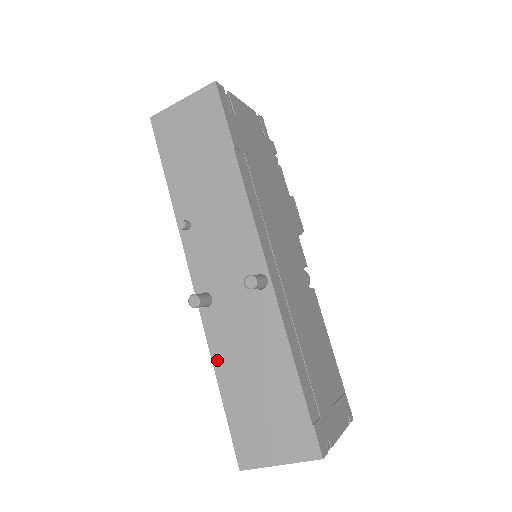
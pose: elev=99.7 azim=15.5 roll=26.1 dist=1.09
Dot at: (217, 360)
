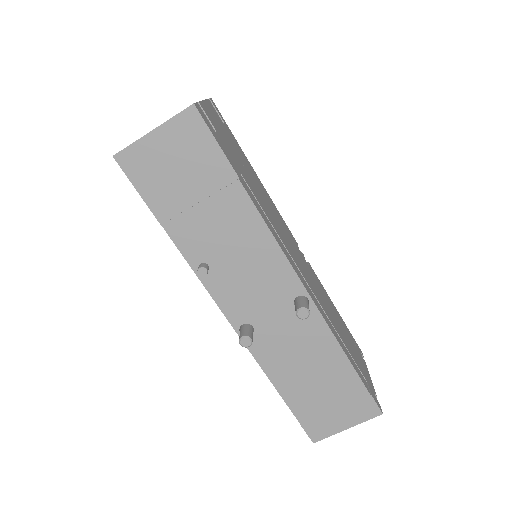
Dot at: (272, 375)
